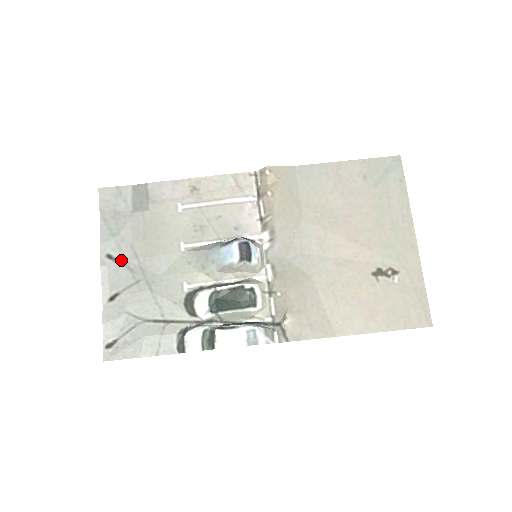
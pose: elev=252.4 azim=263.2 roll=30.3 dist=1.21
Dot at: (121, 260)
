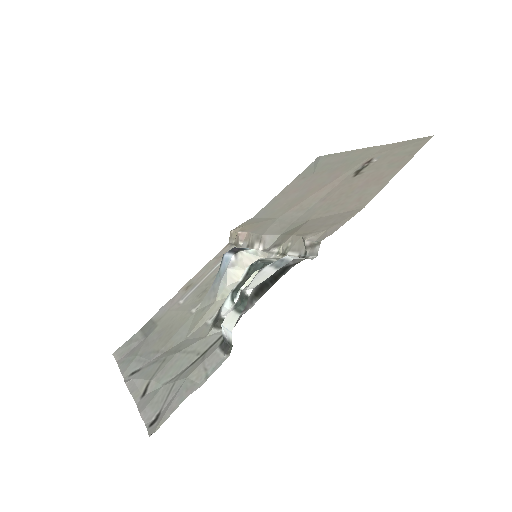
Dot at: (144, 366)
